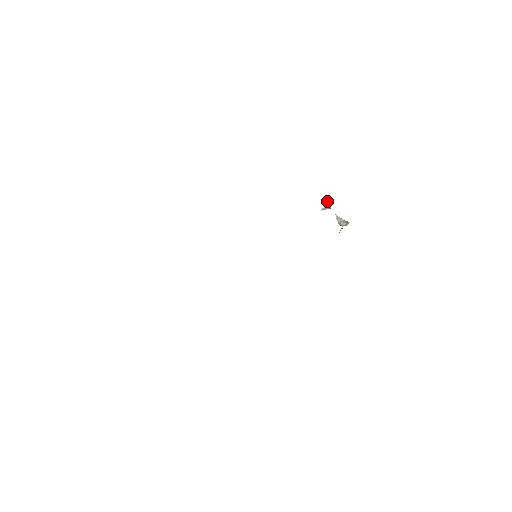
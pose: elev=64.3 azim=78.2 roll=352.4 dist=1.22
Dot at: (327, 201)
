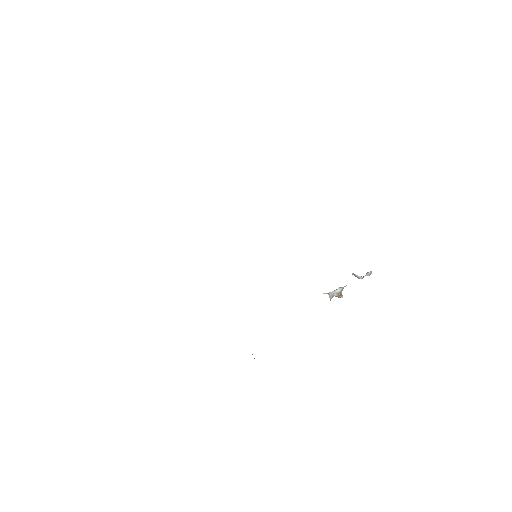
Dot at: (370, 273)
